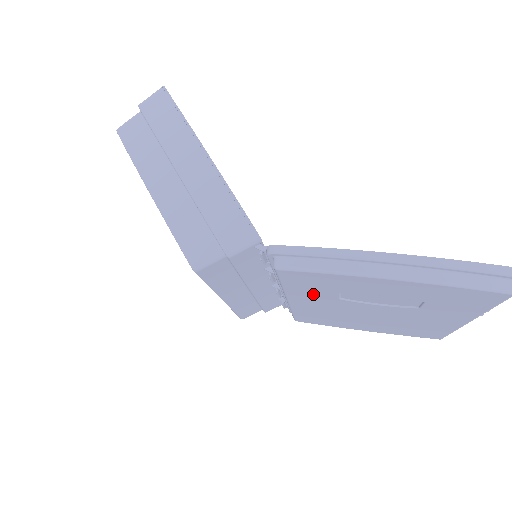
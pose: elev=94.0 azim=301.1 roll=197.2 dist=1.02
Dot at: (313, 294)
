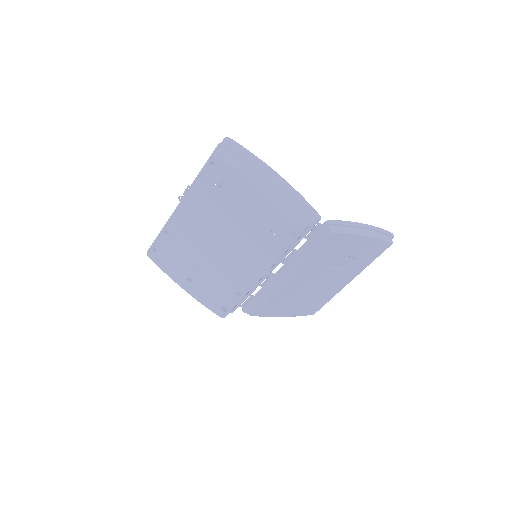
Dot at: (315, 262)
